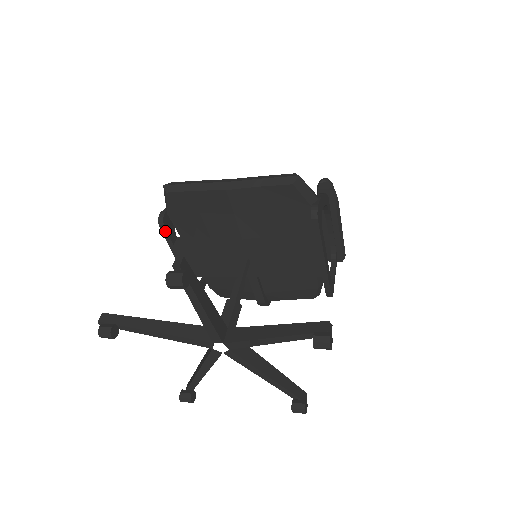
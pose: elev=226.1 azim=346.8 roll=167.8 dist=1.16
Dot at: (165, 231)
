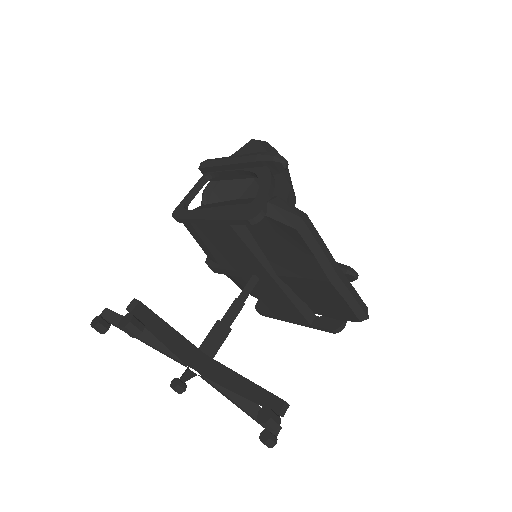
Dot at: (244, 223)
